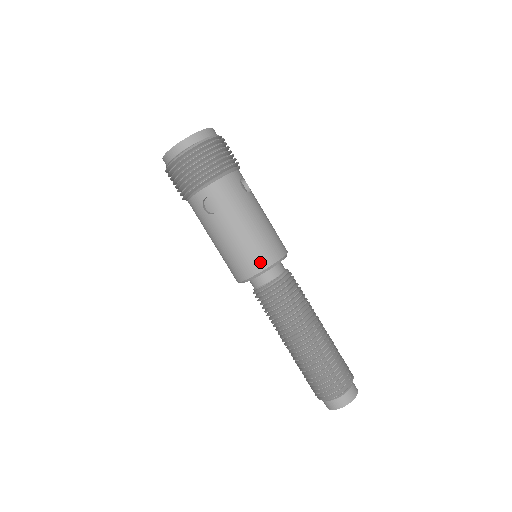
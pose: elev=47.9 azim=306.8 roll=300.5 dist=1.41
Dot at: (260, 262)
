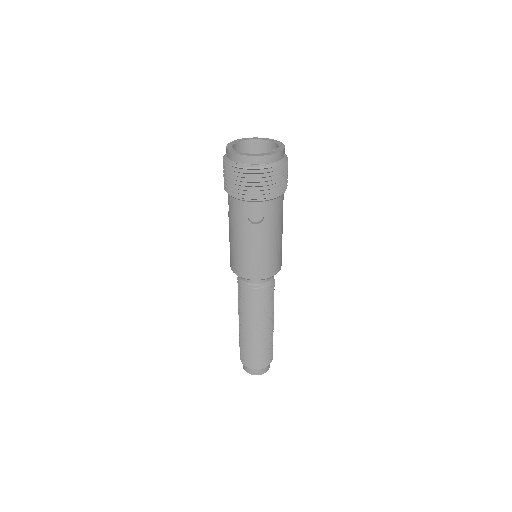
Dot at: (267, 272)
